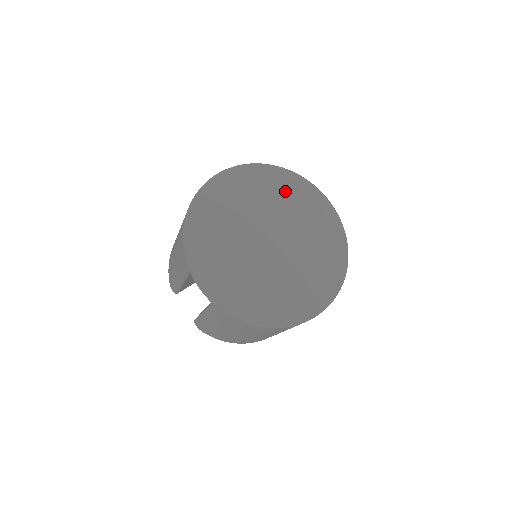
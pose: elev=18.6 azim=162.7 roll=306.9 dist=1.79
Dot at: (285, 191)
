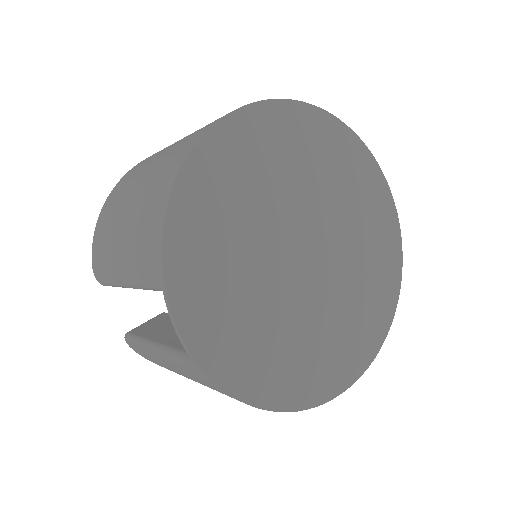
Dot at: (341, 167)
